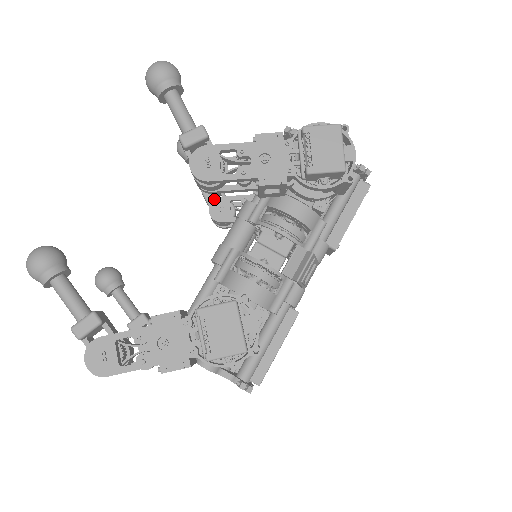
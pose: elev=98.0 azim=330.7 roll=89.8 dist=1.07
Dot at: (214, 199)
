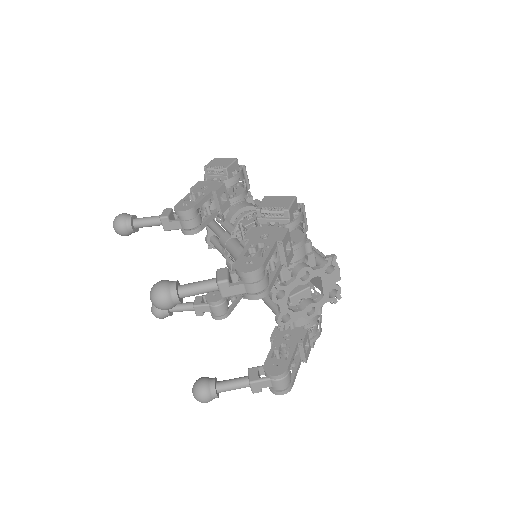
Dot at: (205, 297)
